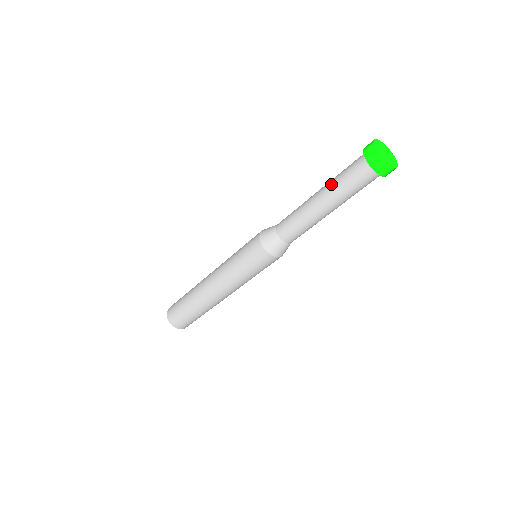
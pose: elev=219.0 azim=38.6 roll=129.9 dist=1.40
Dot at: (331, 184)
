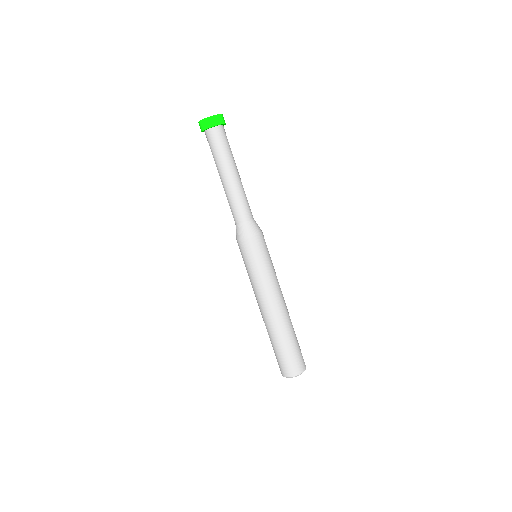
Dot at: occluded
